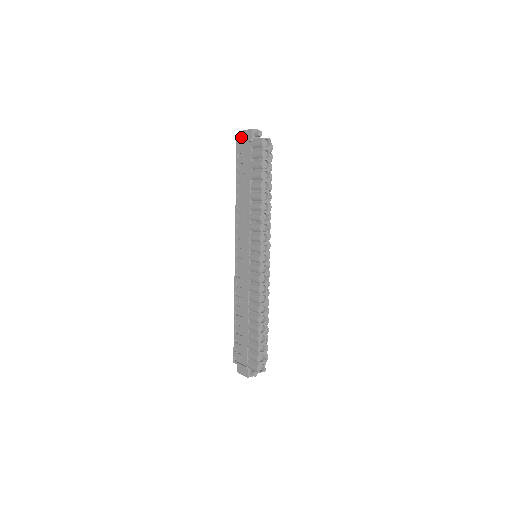
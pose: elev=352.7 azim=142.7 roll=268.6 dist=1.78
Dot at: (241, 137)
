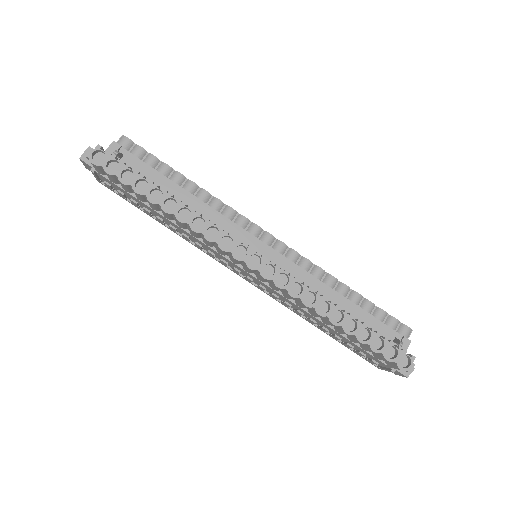
Dot at: occluded
